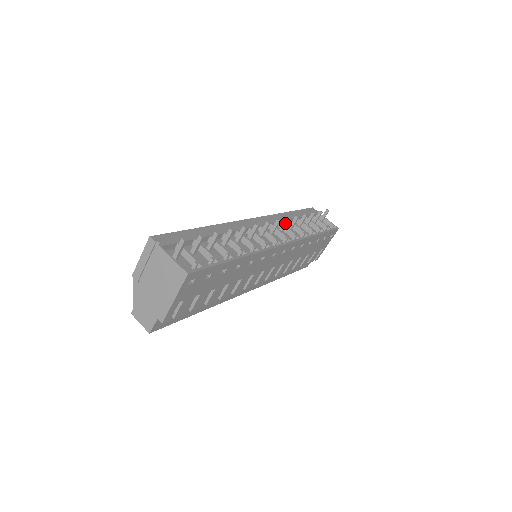
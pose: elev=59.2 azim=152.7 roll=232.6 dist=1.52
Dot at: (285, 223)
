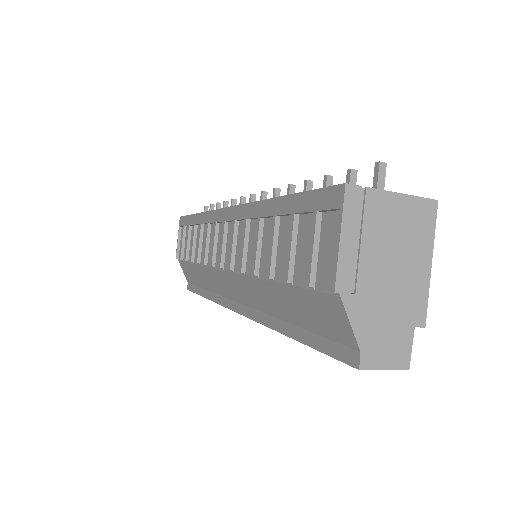
Dot at: occluded
